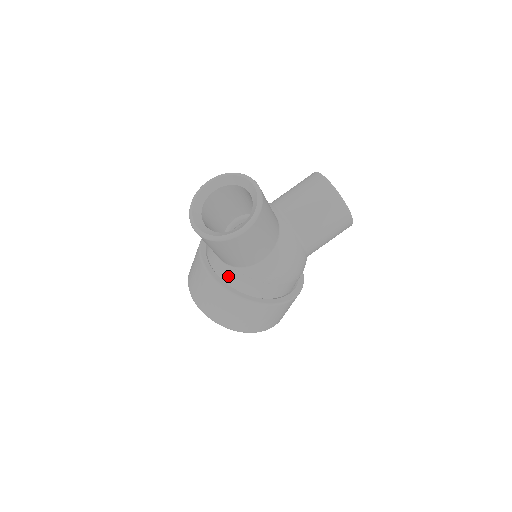
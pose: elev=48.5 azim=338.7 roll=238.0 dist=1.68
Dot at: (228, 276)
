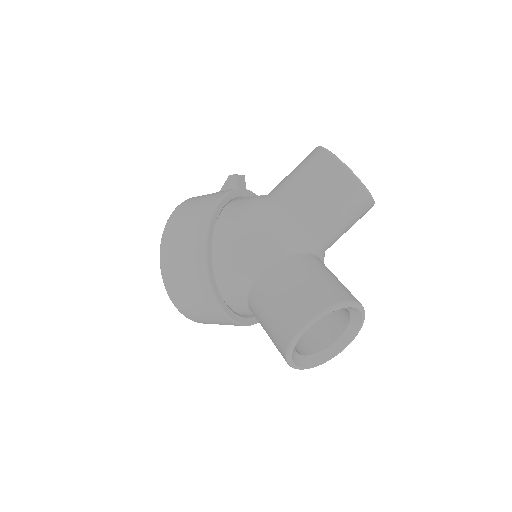
Dot at: occluded
